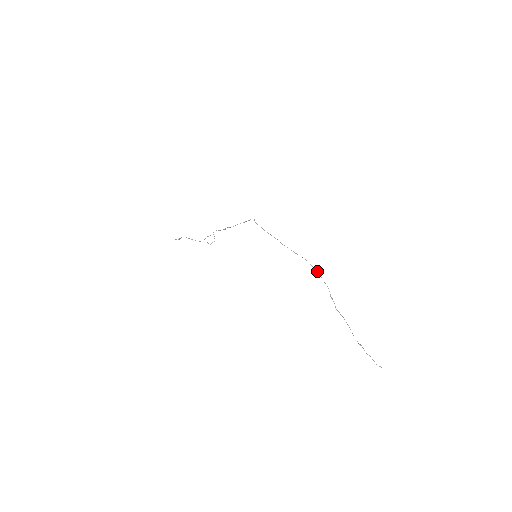
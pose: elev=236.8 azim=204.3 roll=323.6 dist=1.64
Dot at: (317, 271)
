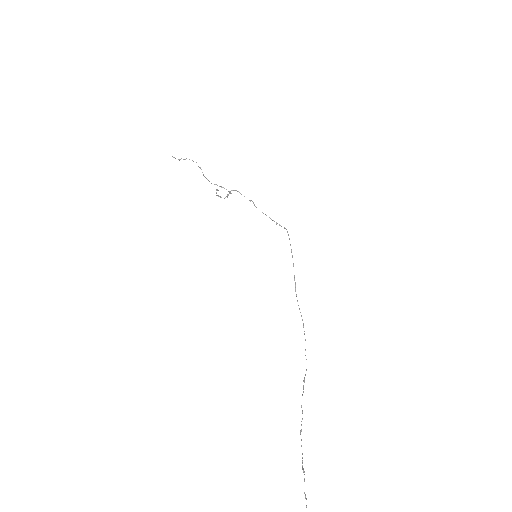
Dot at: occluded
